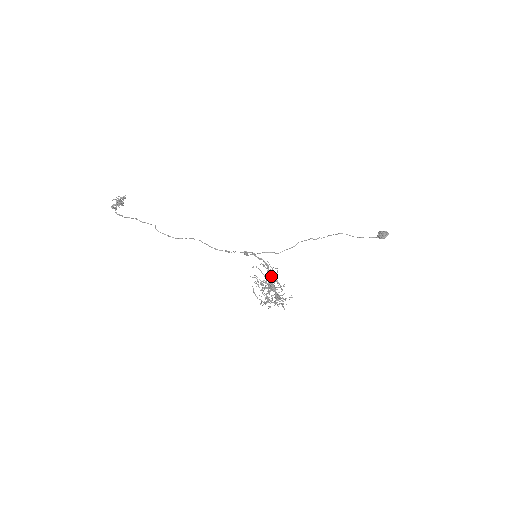
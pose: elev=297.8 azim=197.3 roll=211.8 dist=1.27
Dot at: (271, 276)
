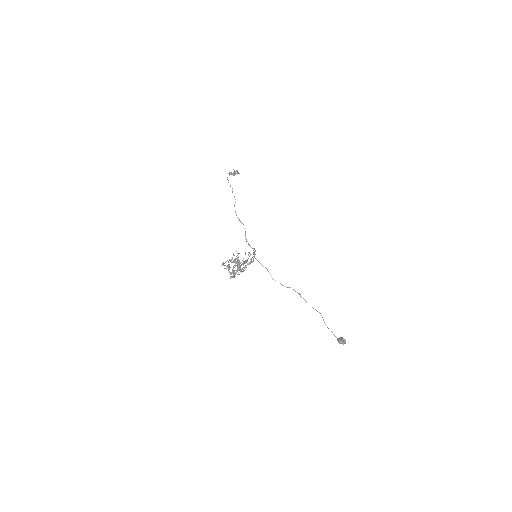
Dot at: (246, 262)
